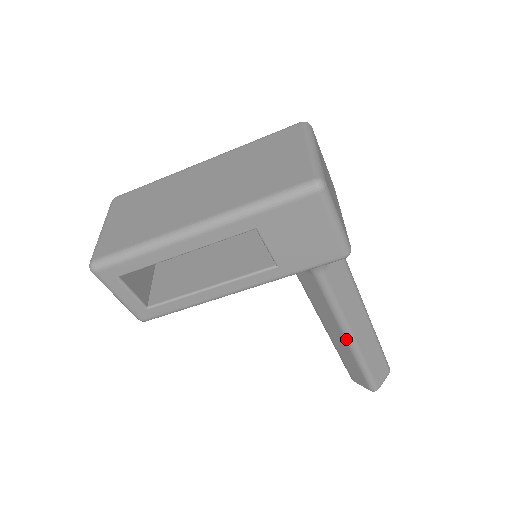
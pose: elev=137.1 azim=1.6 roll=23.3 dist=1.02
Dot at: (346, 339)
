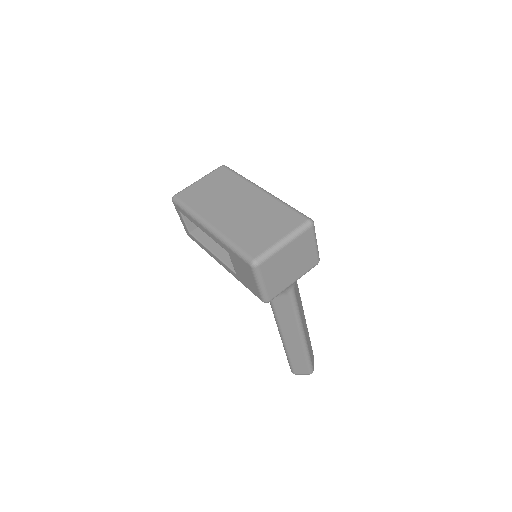
Dot at: (280, 335)
